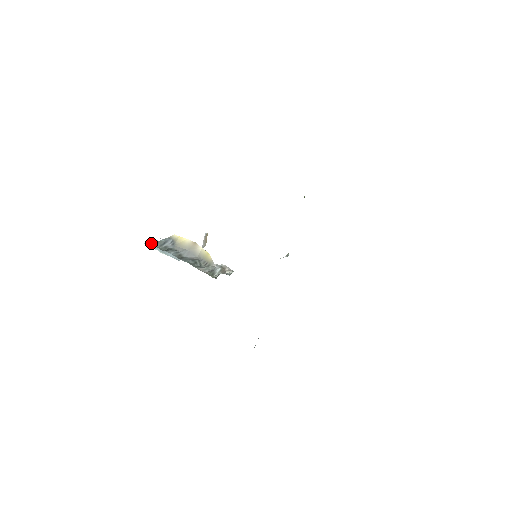
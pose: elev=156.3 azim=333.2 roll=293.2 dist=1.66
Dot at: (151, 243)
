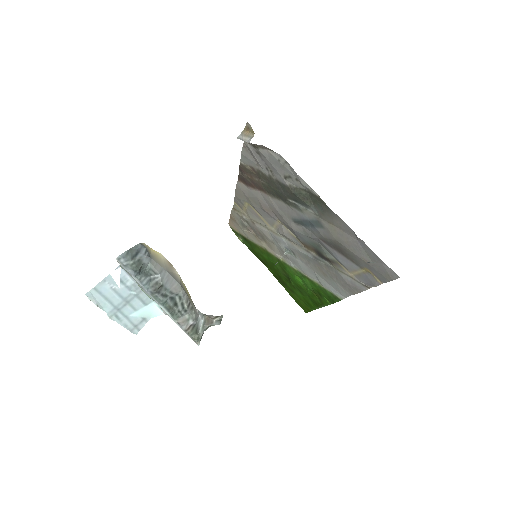
Dot at: occluded
